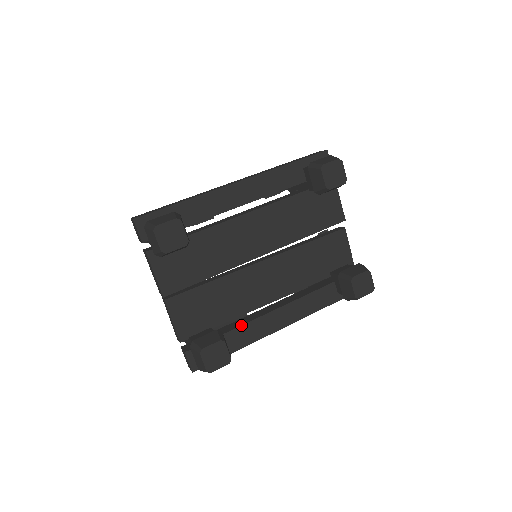
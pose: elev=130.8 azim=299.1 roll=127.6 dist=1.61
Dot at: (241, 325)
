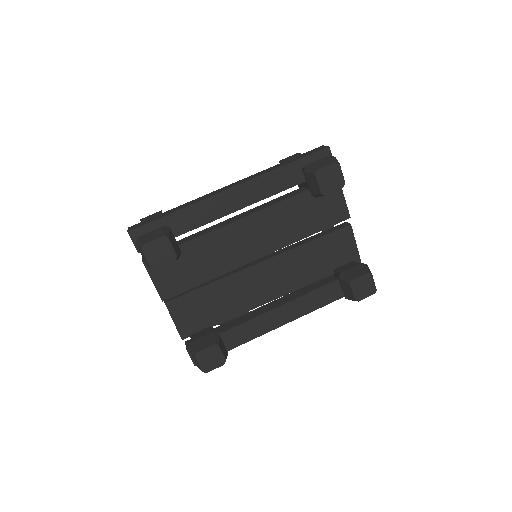
Dot at: (241, 323)
